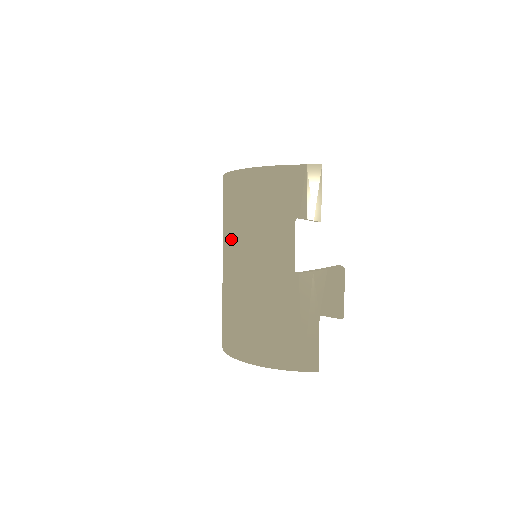
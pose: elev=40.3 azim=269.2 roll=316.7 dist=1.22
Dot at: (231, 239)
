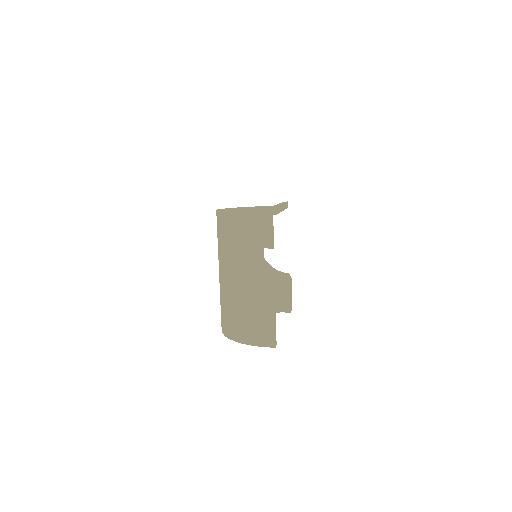
Dot at: (221, 257)
